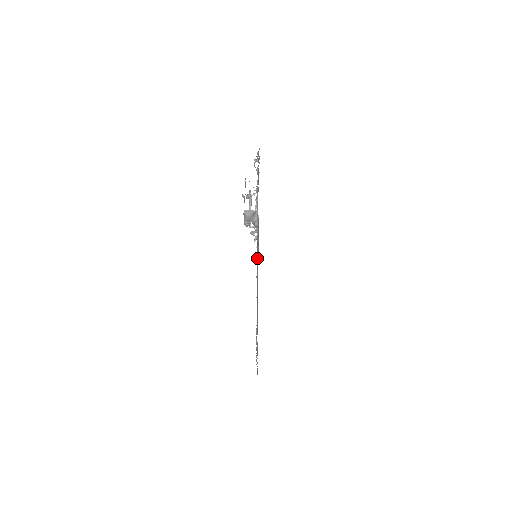
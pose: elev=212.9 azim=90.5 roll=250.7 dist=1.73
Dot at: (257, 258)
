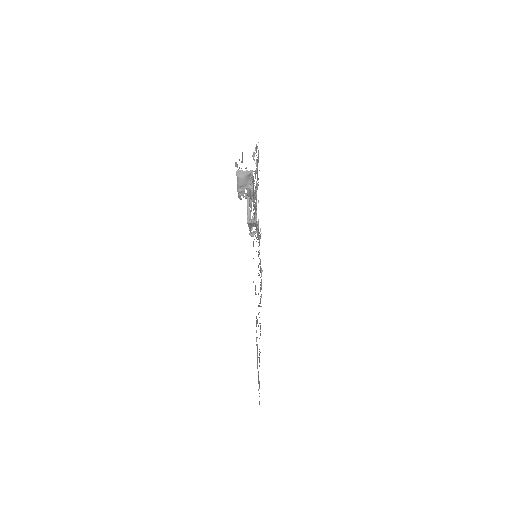
Dot at: occluded
